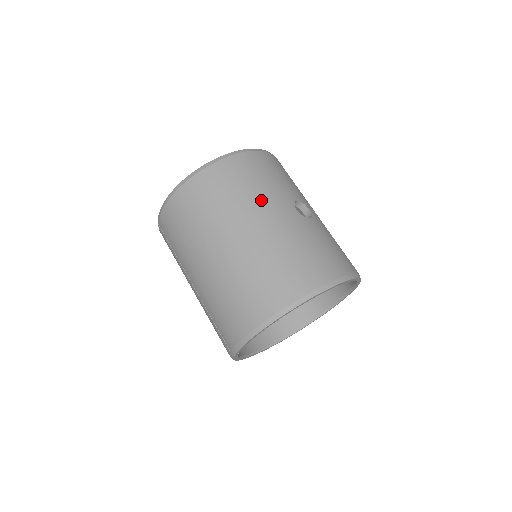
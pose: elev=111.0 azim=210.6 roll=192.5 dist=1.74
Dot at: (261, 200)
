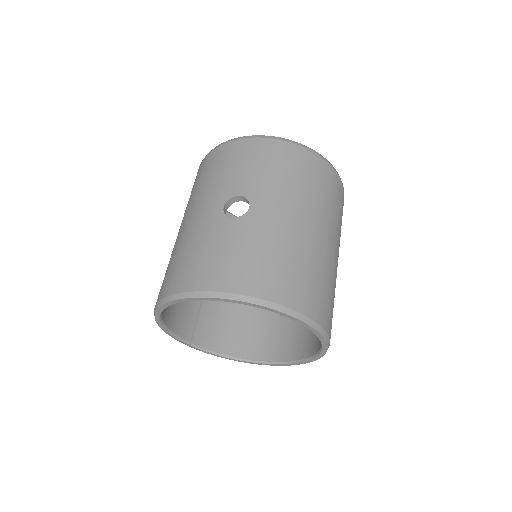
Dot at: (202, 195)
